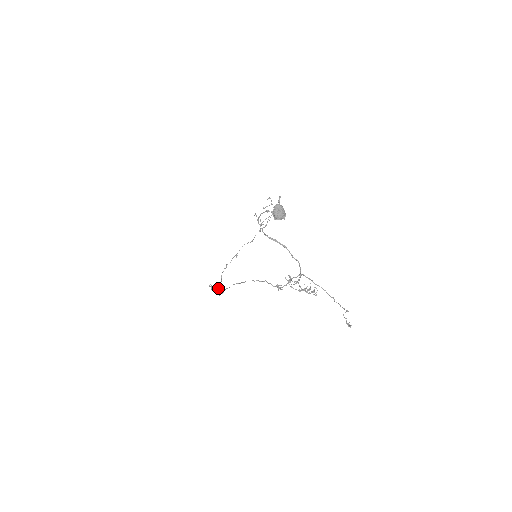
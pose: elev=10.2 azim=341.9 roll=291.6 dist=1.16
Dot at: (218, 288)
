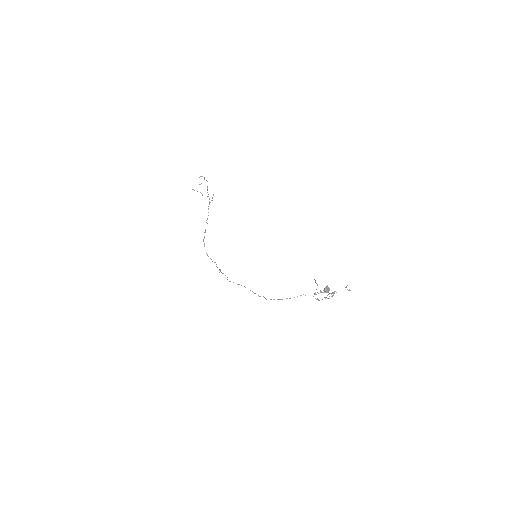
Dot at: occluded
